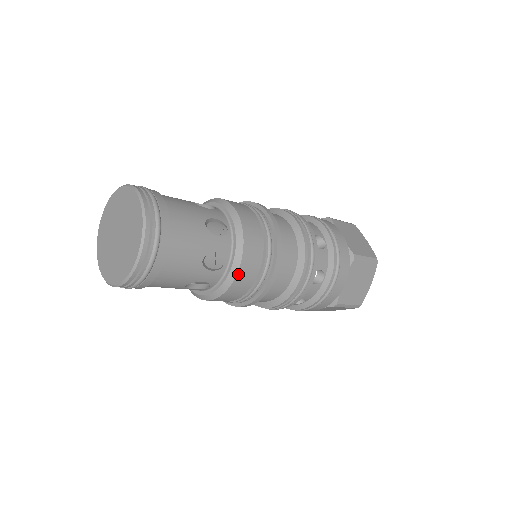
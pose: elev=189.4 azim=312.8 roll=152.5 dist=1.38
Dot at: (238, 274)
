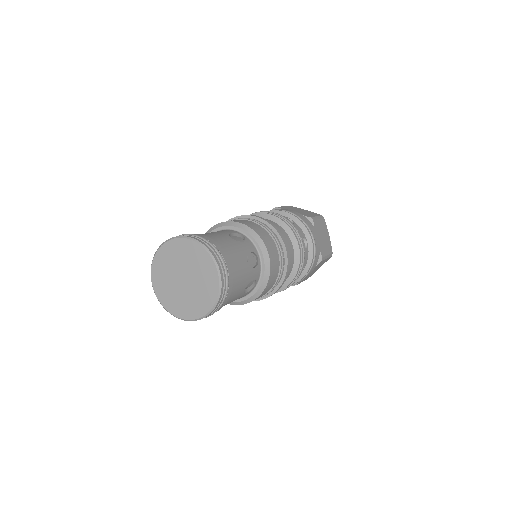
Dot at: (270, 260)
